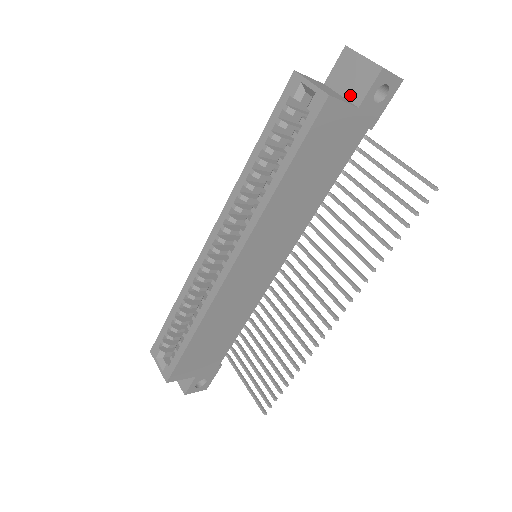
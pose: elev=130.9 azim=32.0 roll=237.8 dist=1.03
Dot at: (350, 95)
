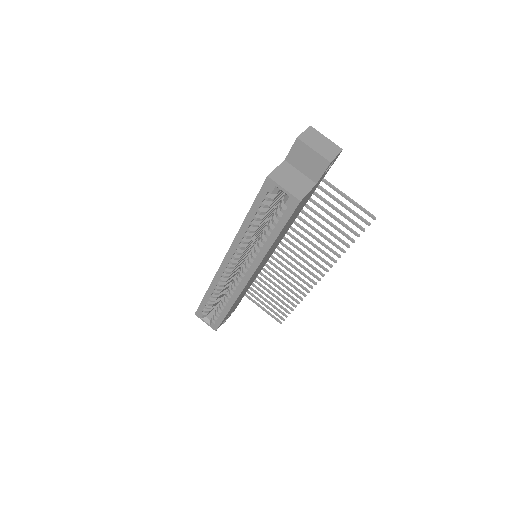
Dot at: (308, 174)
